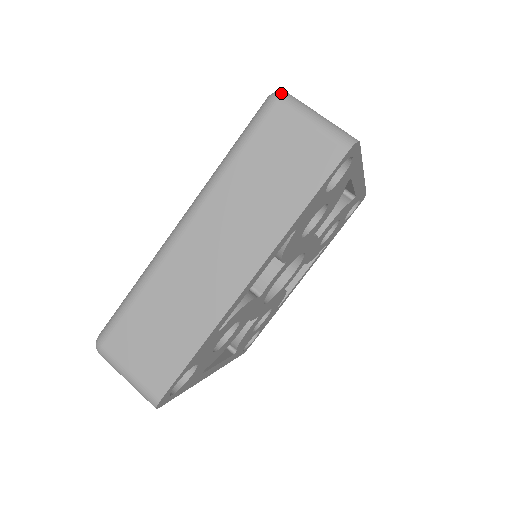
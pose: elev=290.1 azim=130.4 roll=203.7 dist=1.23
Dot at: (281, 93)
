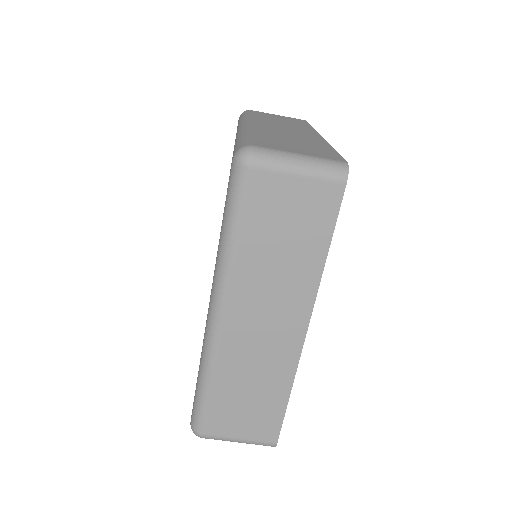
Dot at: (248, 154)
